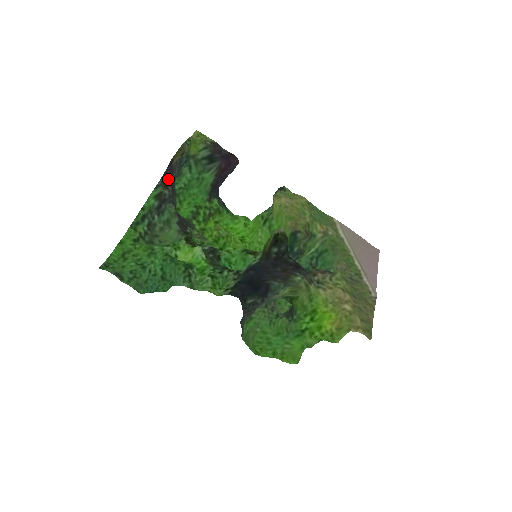
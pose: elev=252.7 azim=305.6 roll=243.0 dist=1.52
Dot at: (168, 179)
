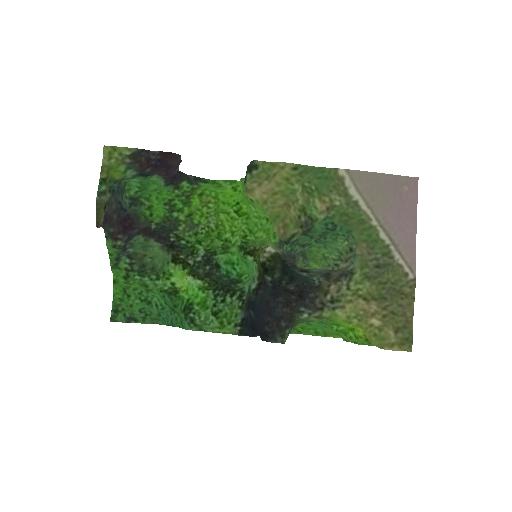
Dot at: (111, 230)
